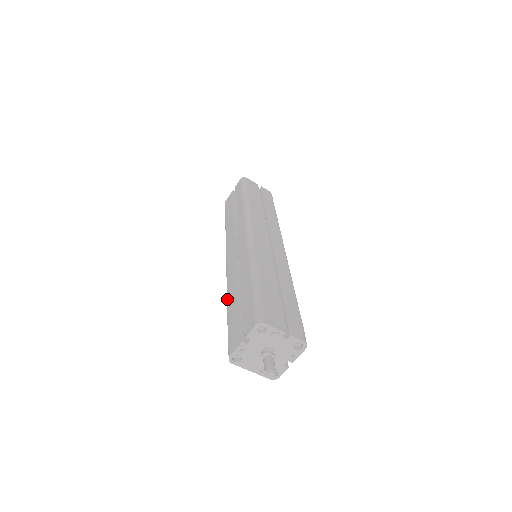
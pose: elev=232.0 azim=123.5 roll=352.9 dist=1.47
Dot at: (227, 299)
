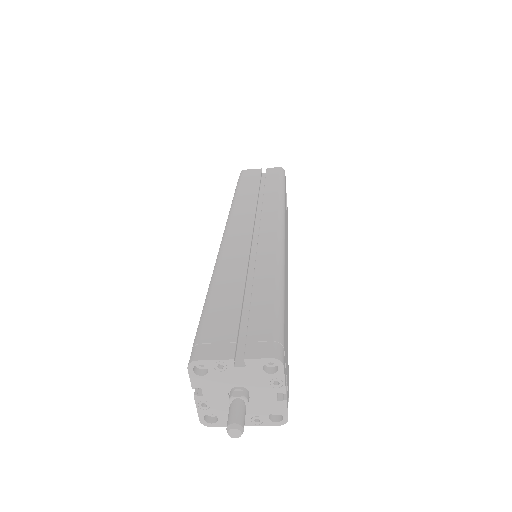
Dot at: occluded
